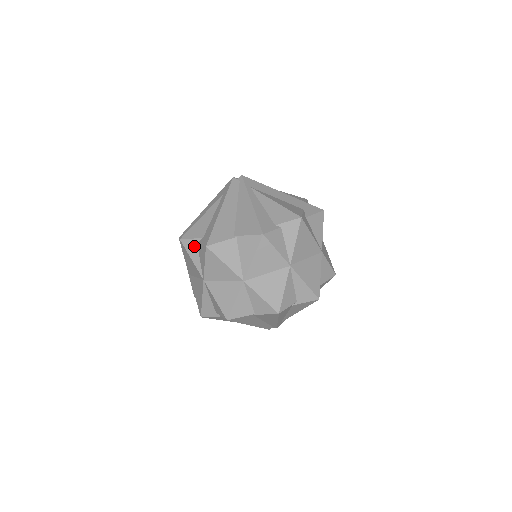
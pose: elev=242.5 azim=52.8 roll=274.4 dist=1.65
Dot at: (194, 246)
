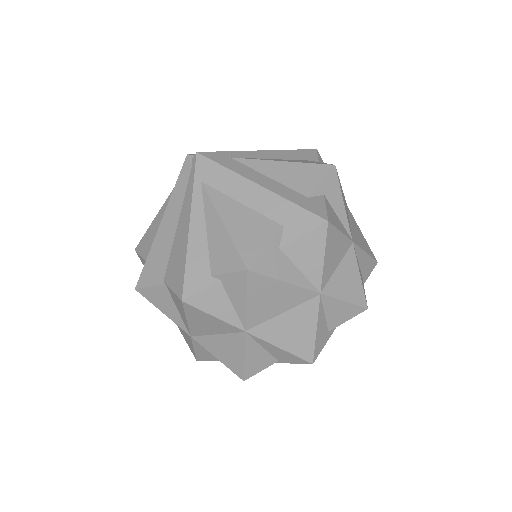
Dot at: occluded
